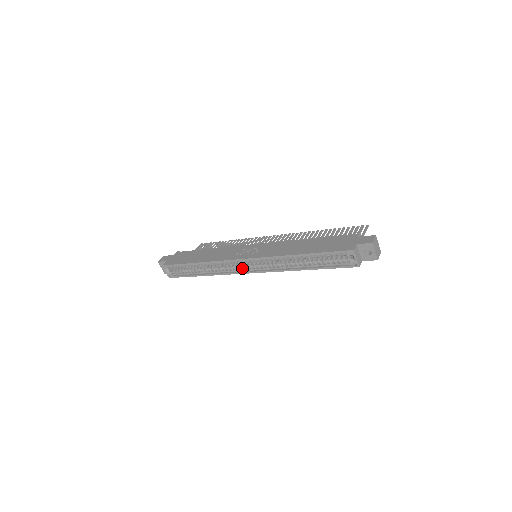
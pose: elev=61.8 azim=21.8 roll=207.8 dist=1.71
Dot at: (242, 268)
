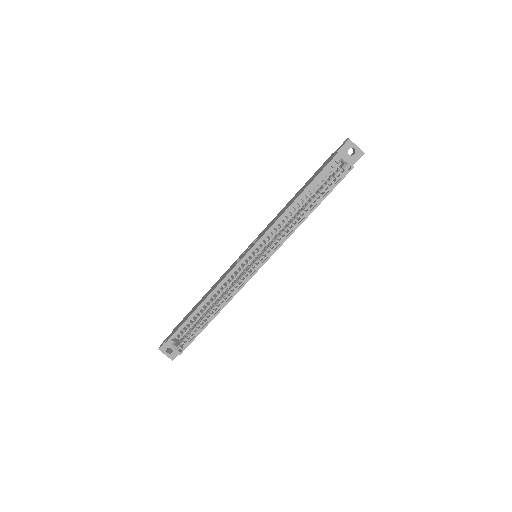
Dot at: (250, 272)
